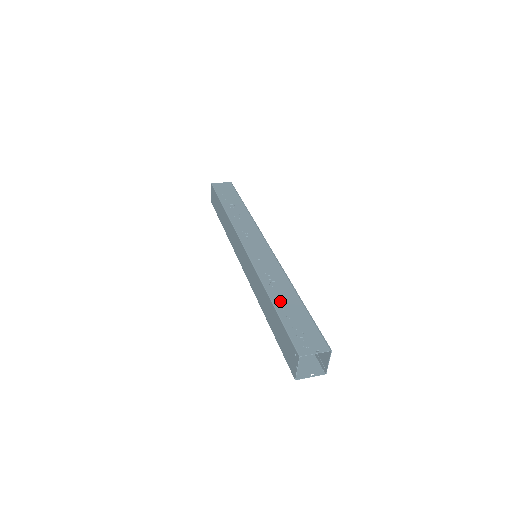
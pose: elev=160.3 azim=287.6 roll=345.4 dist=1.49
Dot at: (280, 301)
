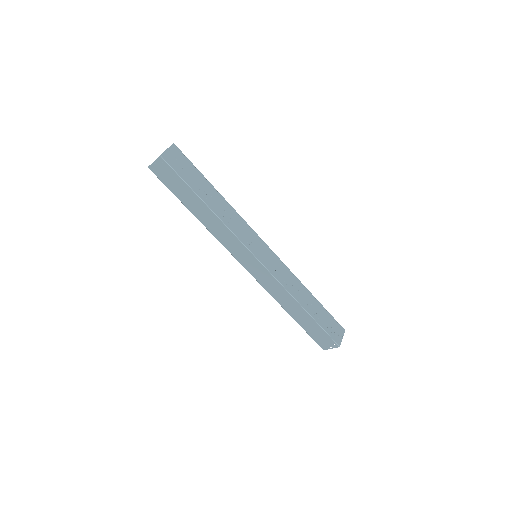
Dot at: (310, 309)
